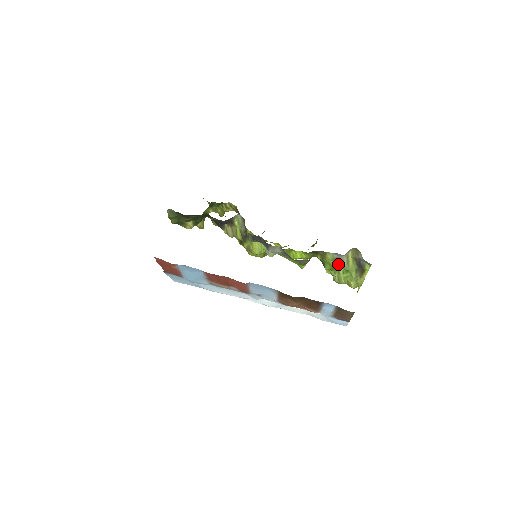
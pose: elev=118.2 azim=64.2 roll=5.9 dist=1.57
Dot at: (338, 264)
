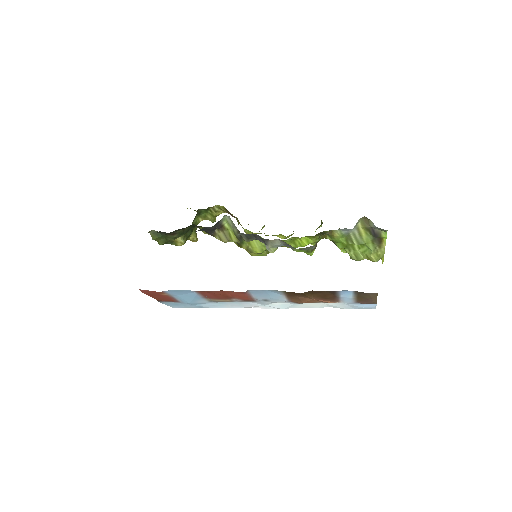
Dot at: (350, 240)
